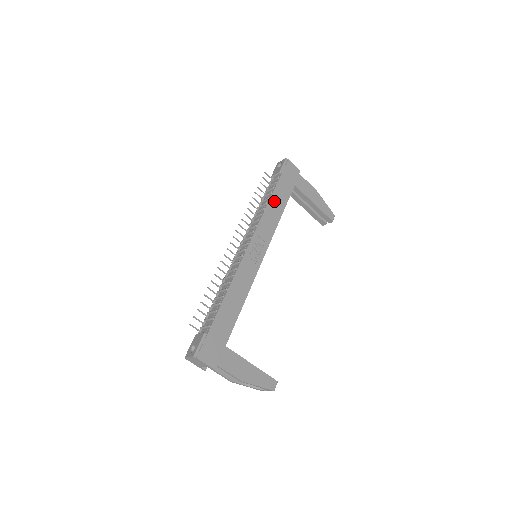
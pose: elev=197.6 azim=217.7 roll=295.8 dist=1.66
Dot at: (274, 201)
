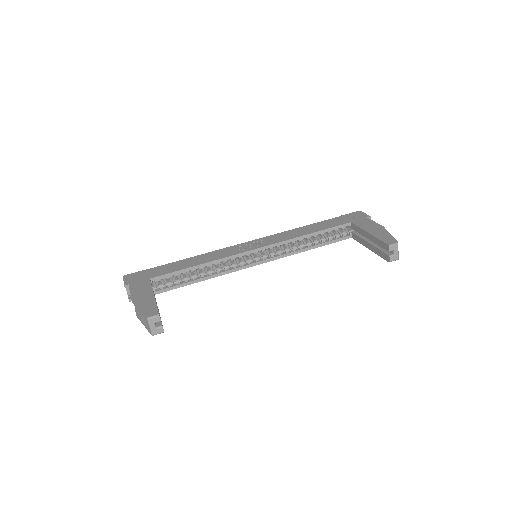
Dot at: (310, 227)
